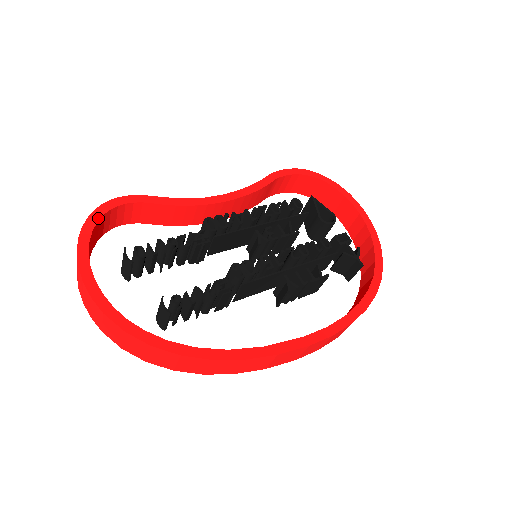
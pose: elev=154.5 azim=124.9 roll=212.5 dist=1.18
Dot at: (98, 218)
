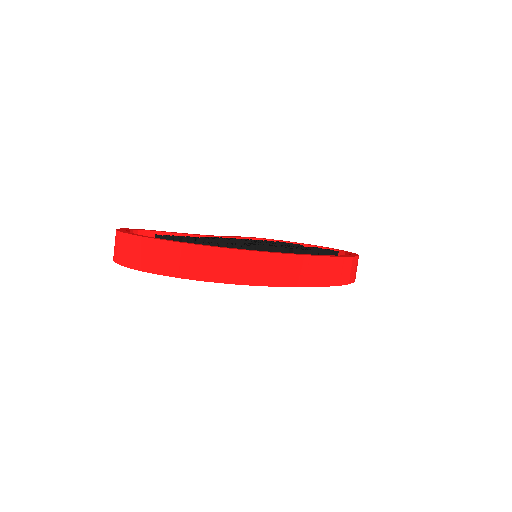
Dot at: (126, 229)
